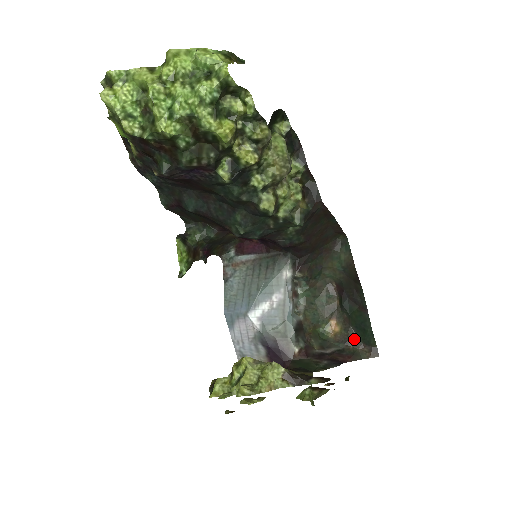
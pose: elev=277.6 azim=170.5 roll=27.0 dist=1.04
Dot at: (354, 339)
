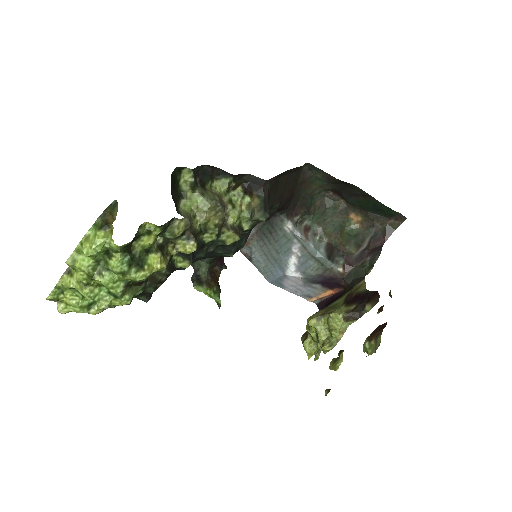
Dot at: (378, 219)
